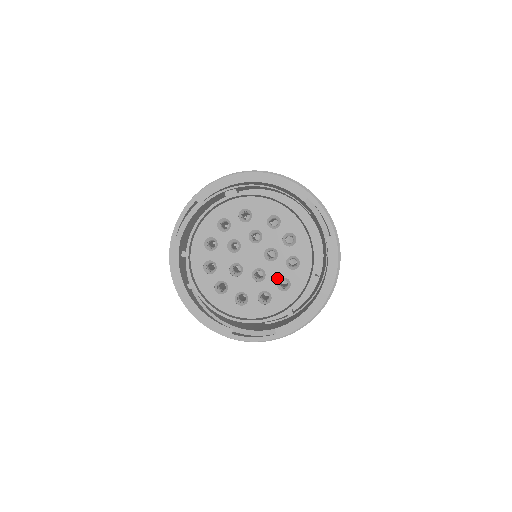
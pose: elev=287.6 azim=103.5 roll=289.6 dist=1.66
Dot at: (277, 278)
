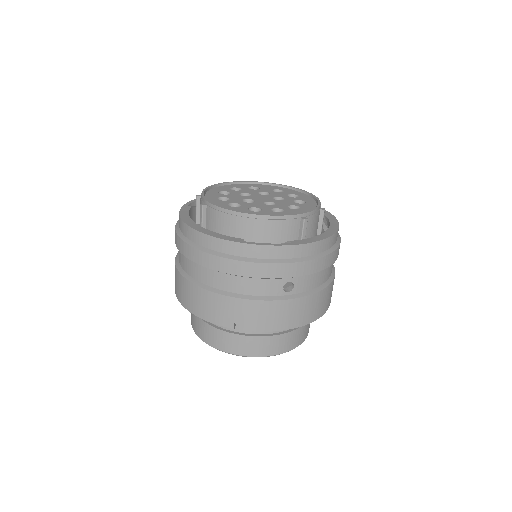
Dot at: (287, 205)
